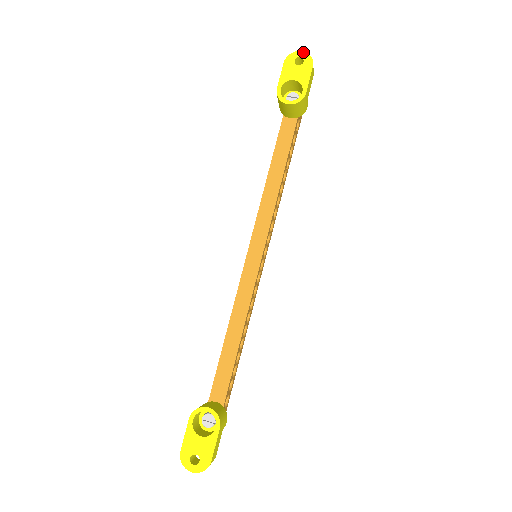
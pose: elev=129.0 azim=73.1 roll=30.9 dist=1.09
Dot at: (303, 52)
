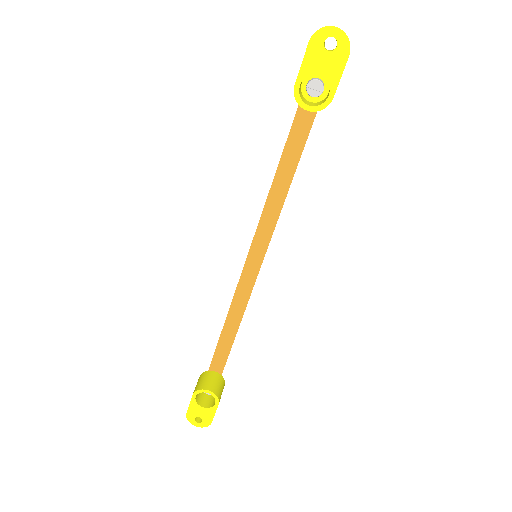
Dot at: (338, 29)
